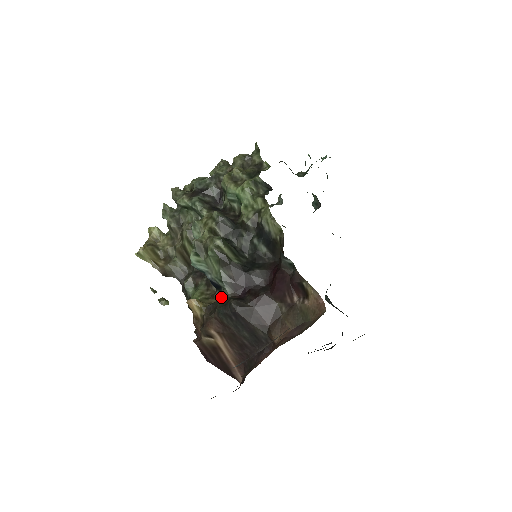
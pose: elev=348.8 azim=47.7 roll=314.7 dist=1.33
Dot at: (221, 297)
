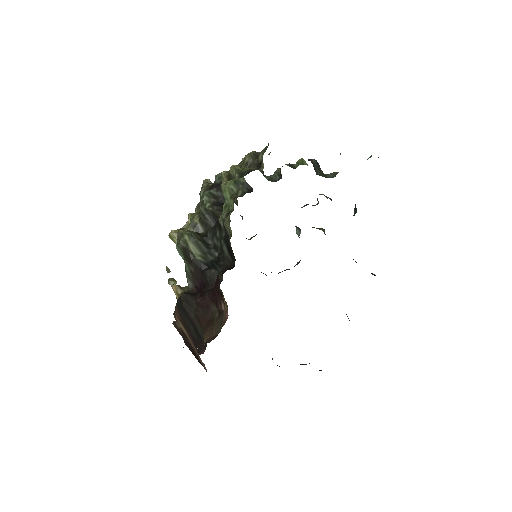
Dot at: occluded
